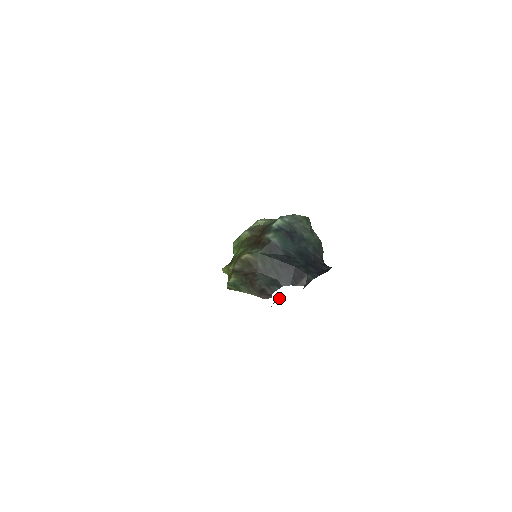
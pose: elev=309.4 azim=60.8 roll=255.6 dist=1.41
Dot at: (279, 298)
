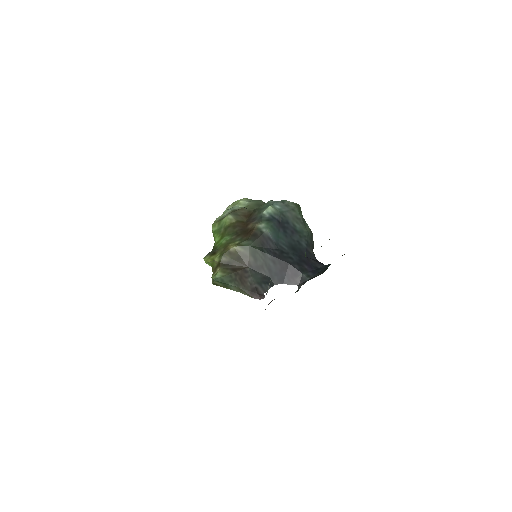
Dot at: occluded
